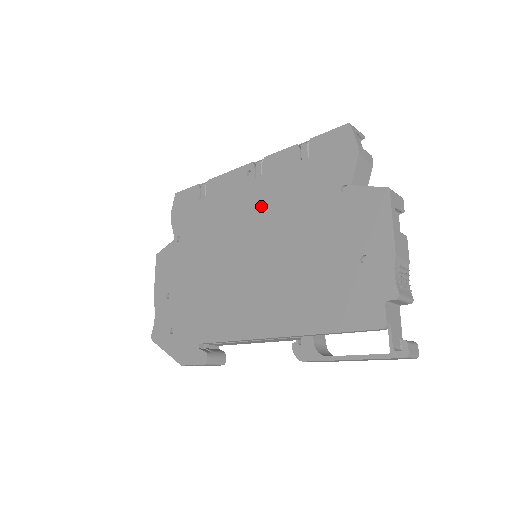
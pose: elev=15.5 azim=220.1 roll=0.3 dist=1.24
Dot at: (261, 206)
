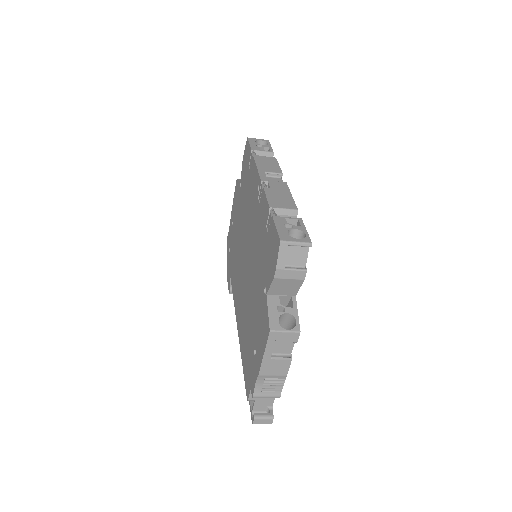
Dot at: (253, 230)
